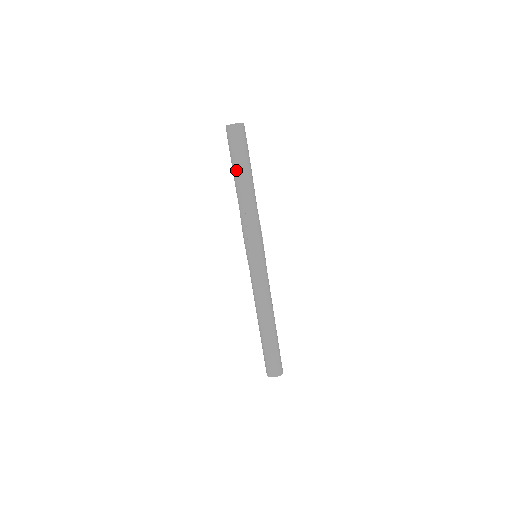
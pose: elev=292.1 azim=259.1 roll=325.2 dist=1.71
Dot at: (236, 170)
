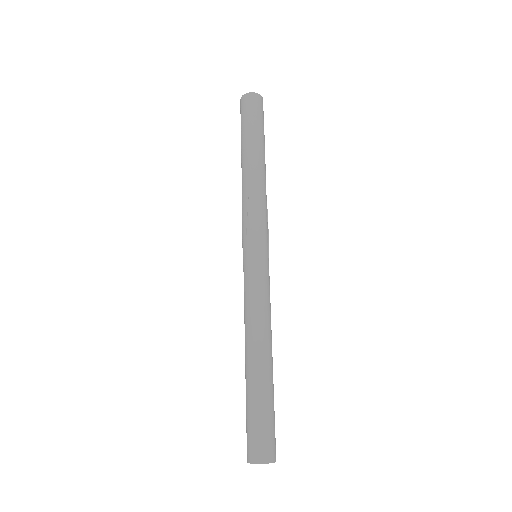
Dot at: (245, 141)
